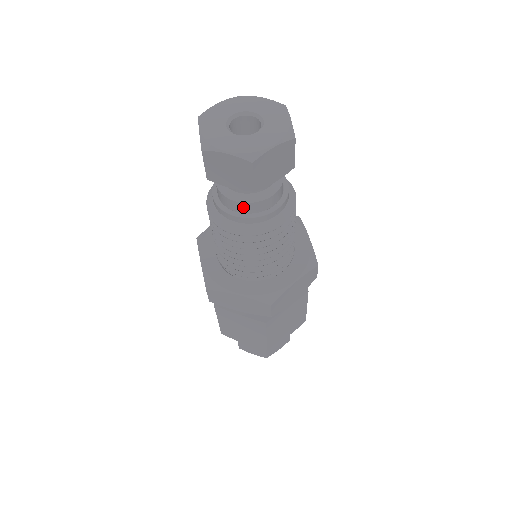
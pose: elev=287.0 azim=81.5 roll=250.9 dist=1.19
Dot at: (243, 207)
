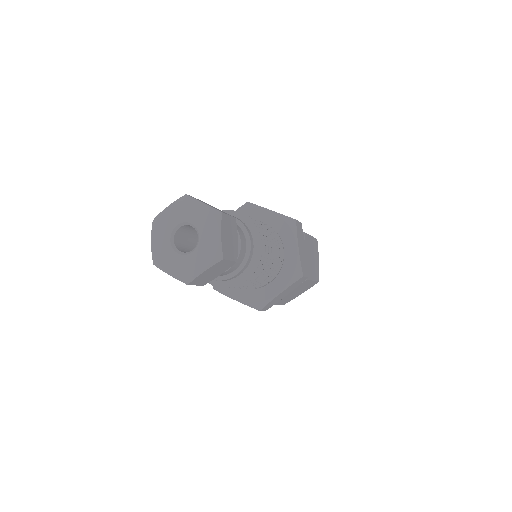
Dot at: (234, 267)
